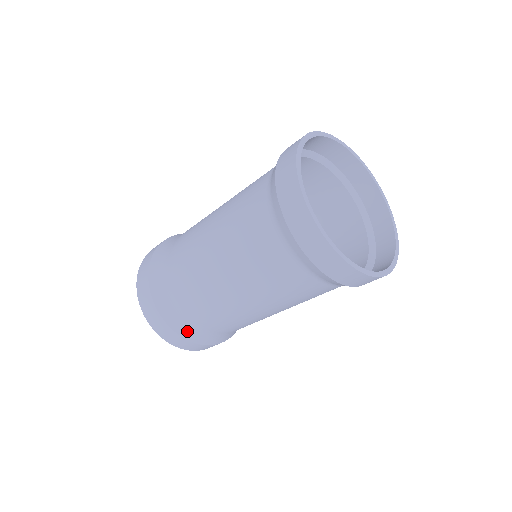
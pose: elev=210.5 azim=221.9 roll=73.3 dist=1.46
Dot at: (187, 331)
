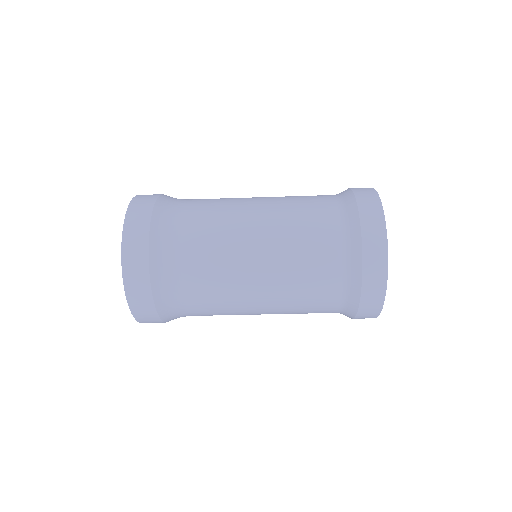
Dot at: (161, 275)
